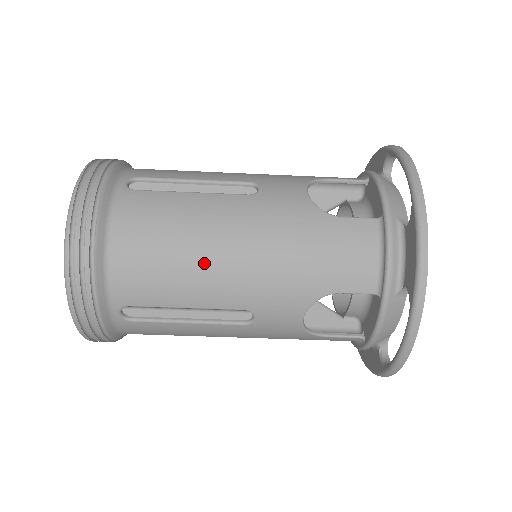
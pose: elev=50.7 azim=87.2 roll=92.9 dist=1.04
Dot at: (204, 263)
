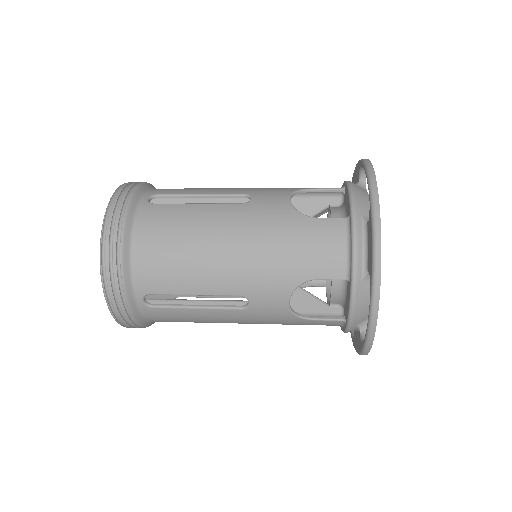
Dot at: occluded
